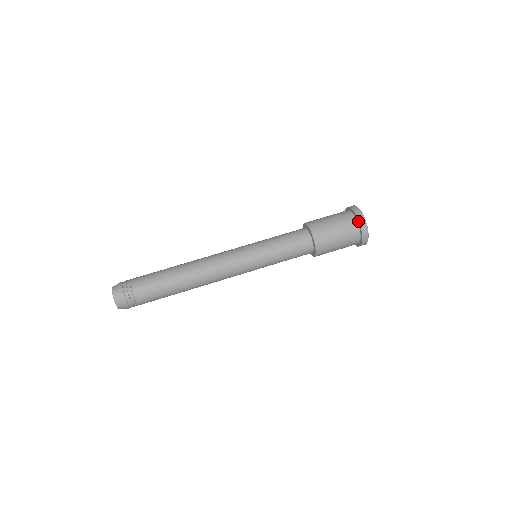
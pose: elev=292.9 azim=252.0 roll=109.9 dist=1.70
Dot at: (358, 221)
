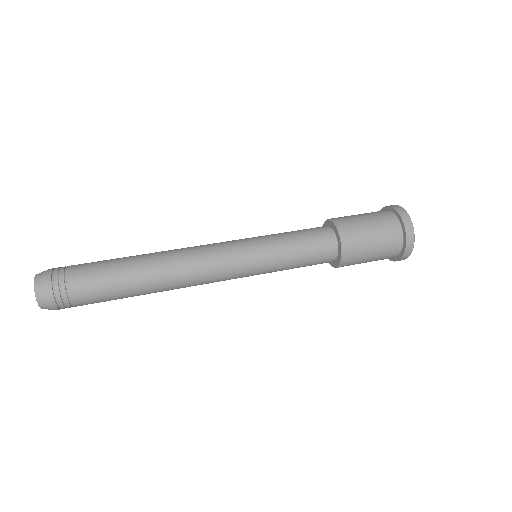
Dot at: (391, 208)
